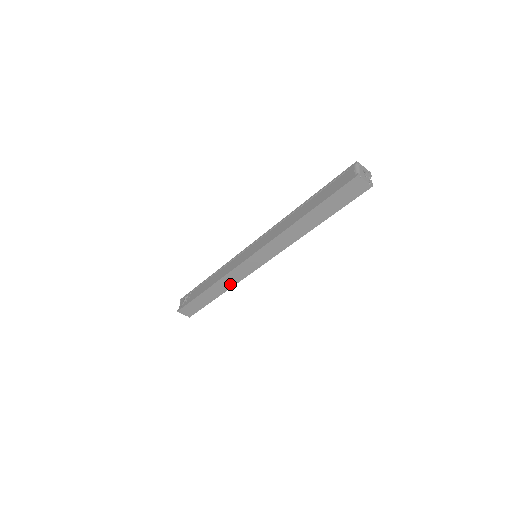
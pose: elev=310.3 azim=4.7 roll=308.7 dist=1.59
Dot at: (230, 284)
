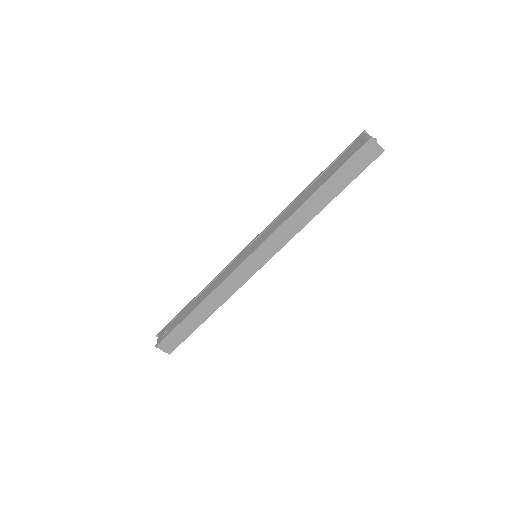
Dot at: (225, 296)
